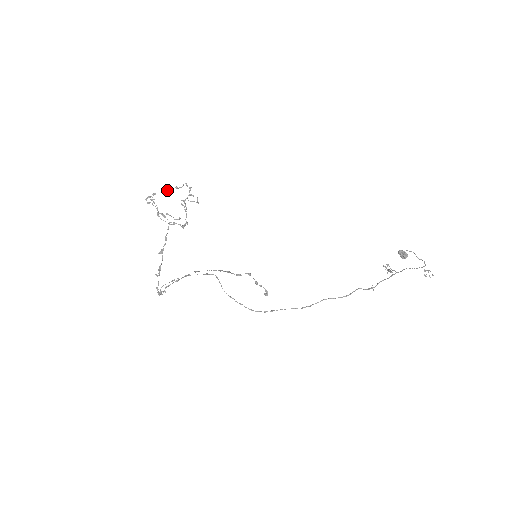
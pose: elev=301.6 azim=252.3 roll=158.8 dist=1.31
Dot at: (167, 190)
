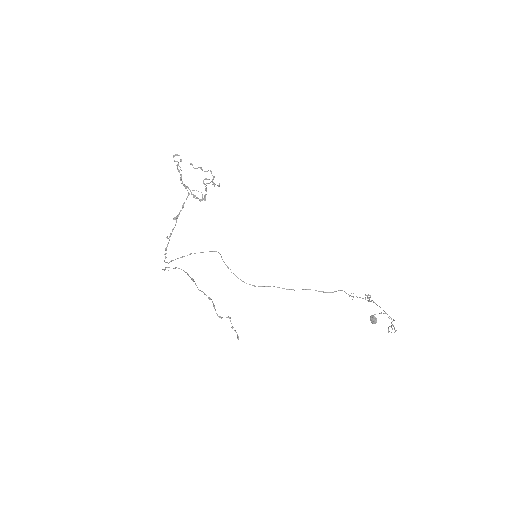
Dot at: occluded
